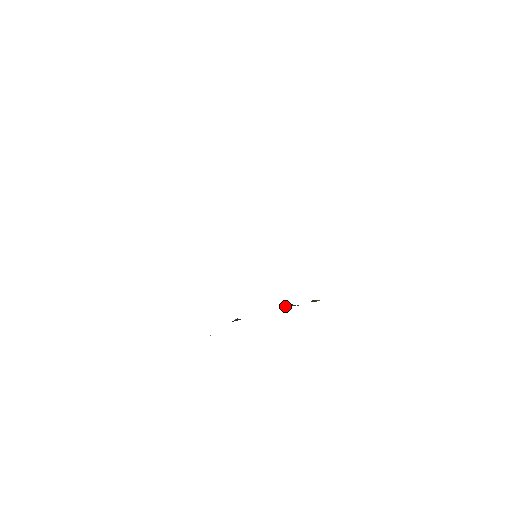
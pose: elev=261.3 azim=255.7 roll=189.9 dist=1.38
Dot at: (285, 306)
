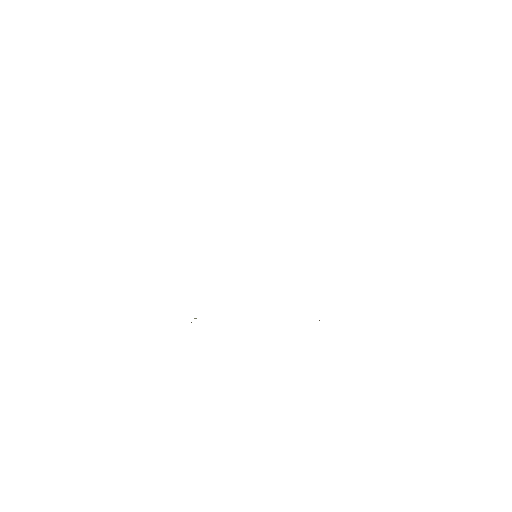
Dot at: occluded
